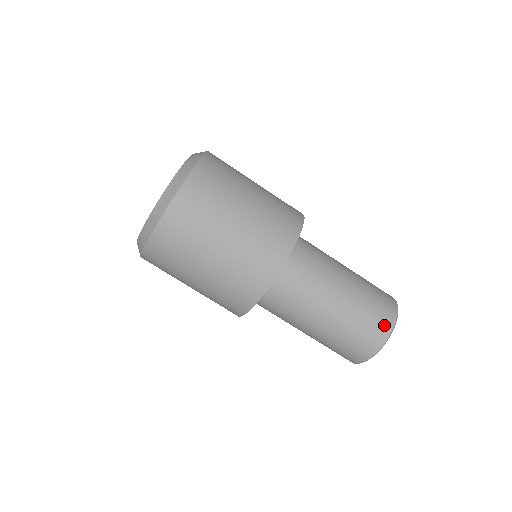
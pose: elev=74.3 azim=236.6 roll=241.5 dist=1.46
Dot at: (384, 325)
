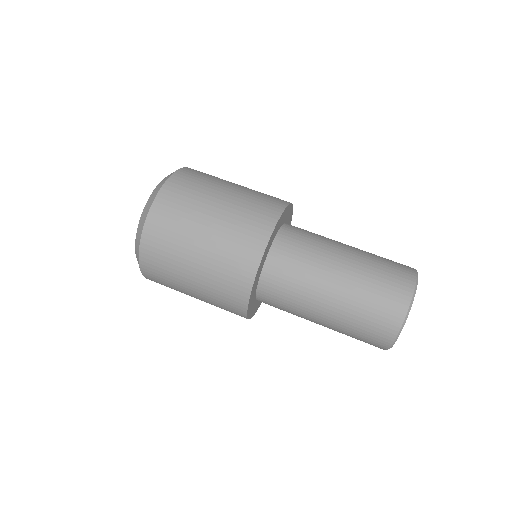
Dot at: (406, 267)
